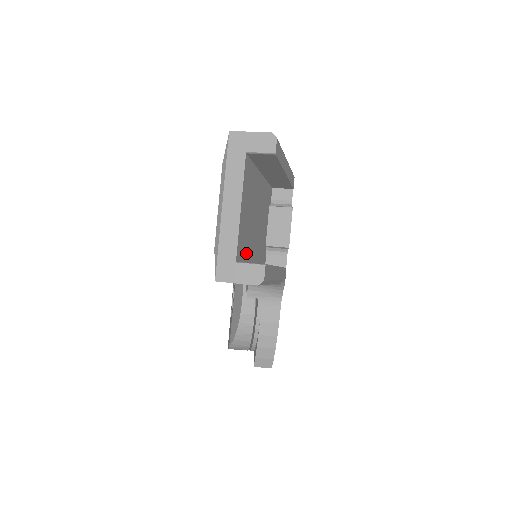
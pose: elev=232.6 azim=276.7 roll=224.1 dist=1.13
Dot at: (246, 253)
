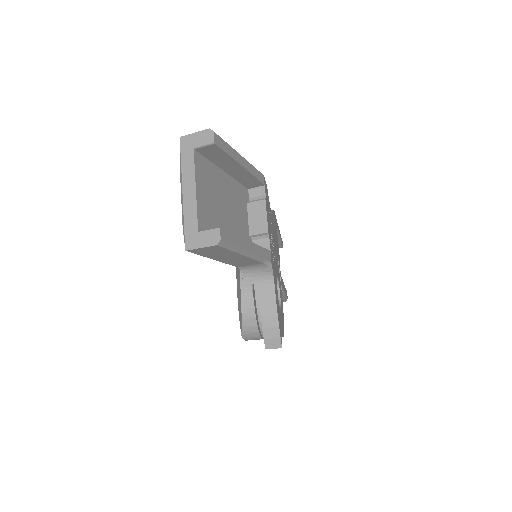
Dot at: occluded
